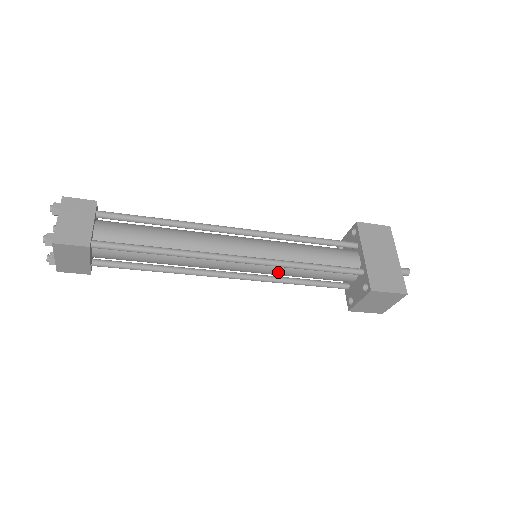
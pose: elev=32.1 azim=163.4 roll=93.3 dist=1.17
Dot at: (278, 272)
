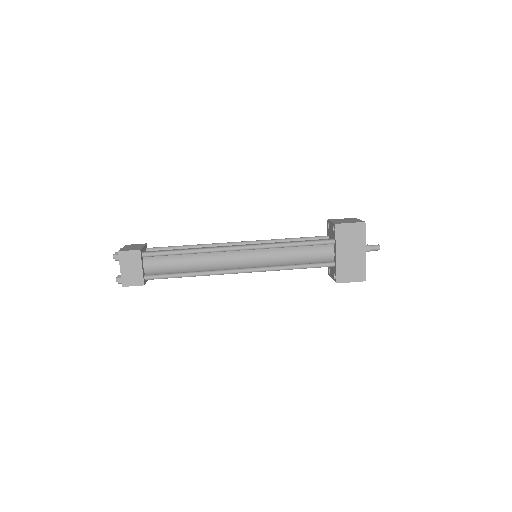
Dot at: occluded
